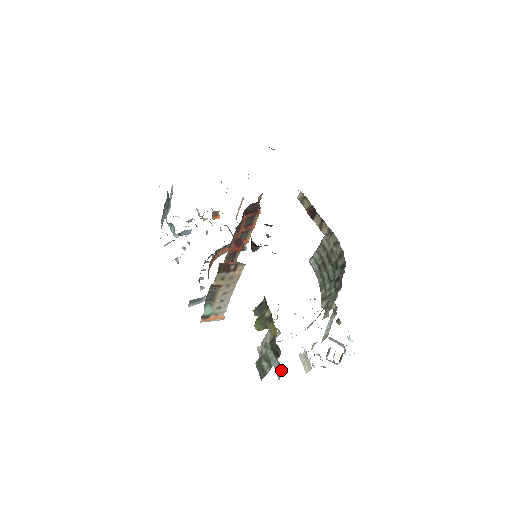
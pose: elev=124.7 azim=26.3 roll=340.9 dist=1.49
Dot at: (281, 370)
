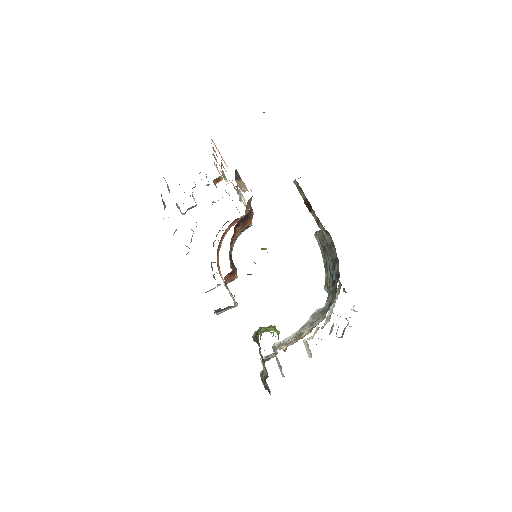
Dot at: occluded
